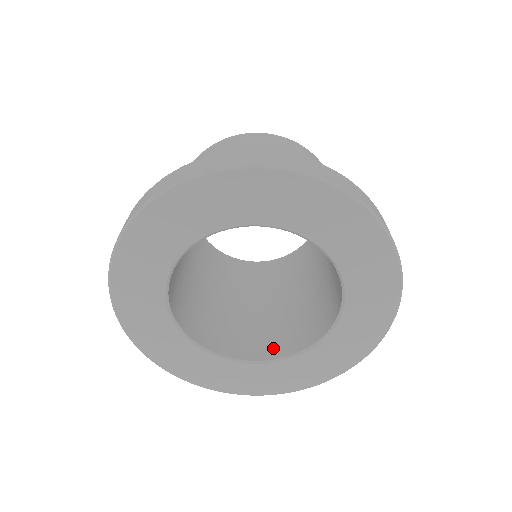
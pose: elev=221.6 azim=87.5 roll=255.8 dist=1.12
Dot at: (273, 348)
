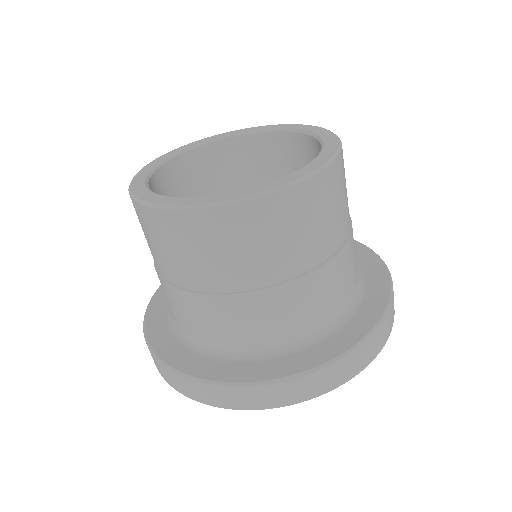
Dot at: occluded
